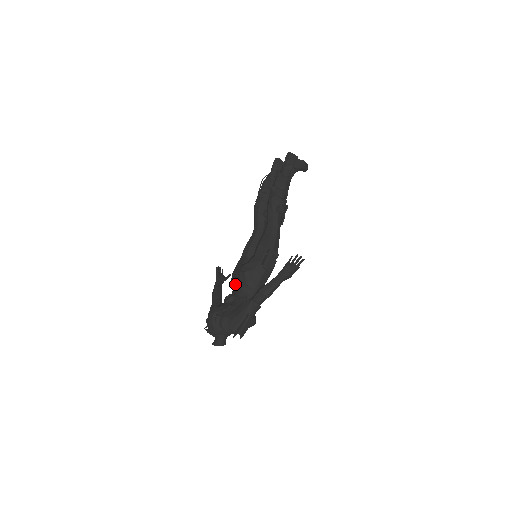
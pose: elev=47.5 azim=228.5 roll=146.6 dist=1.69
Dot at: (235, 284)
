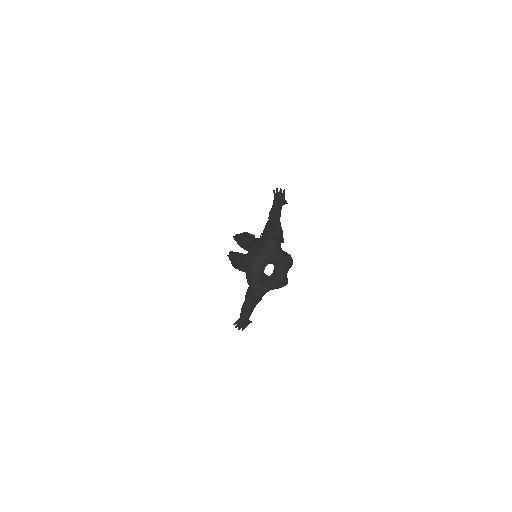
Dot at: occluded
